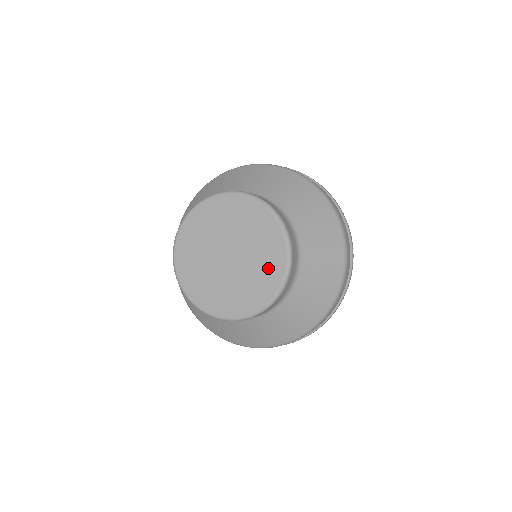
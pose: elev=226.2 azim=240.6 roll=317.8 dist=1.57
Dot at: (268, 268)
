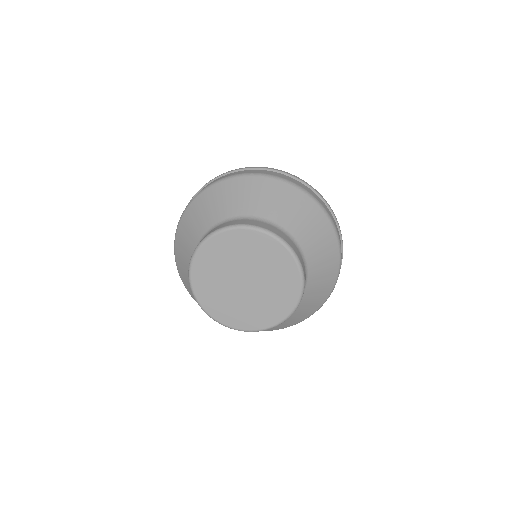
Dot at: (284, 276)
